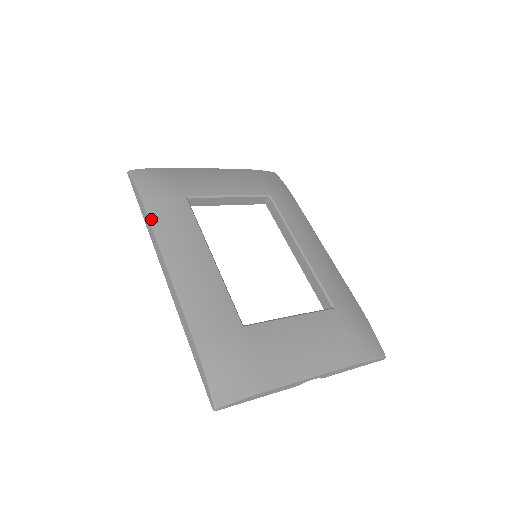
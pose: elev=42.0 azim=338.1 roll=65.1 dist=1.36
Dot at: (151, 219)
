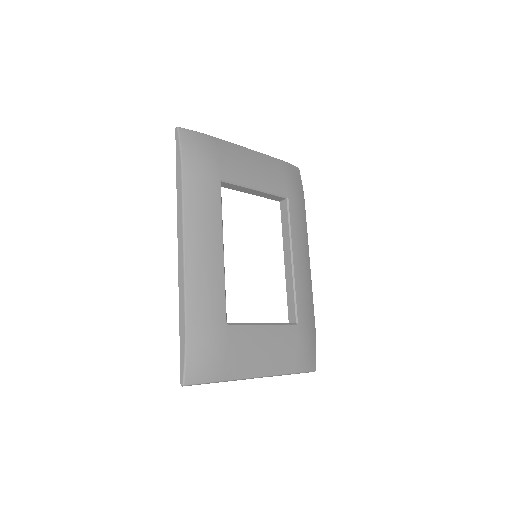
Dot at: (184, 193)
